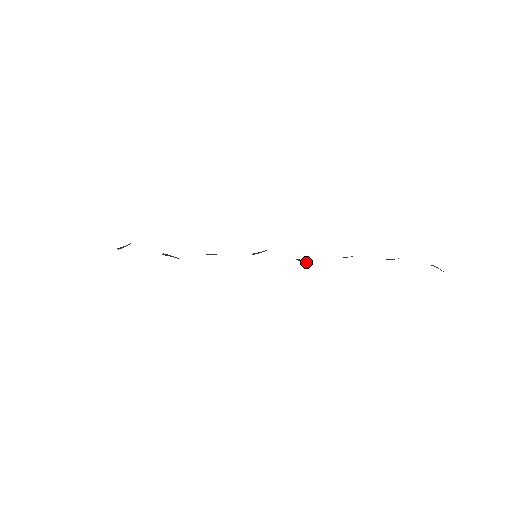
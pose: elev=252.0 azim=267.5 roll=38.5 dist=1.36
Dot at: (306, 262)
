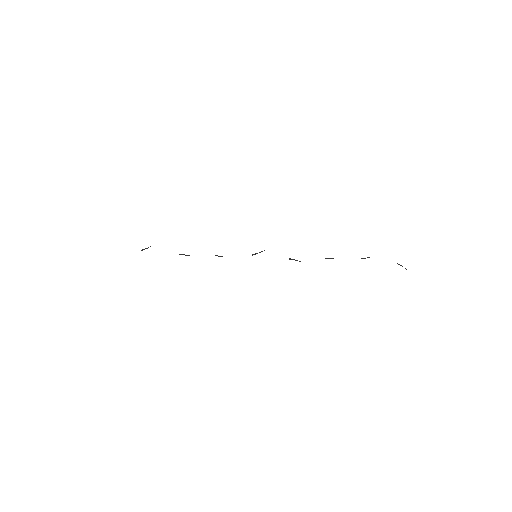
Dot at: occluded
